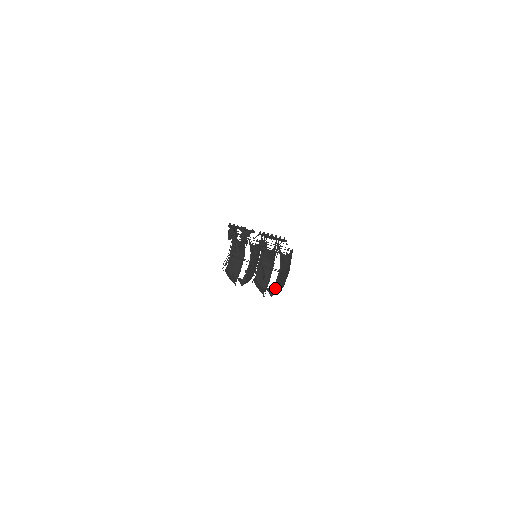
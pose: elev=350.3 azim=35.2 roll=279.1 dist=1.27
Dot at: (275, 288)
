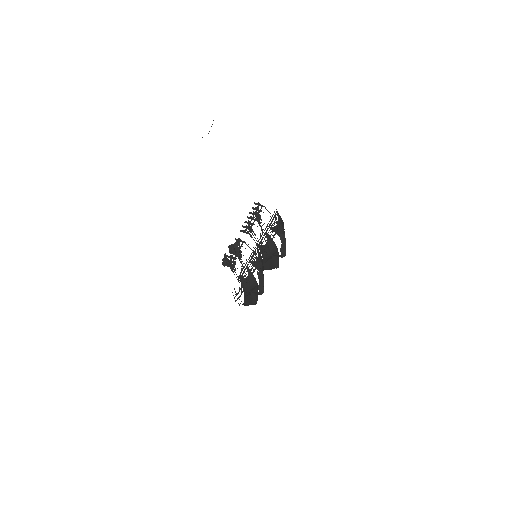
Dot at: (284, 253)
